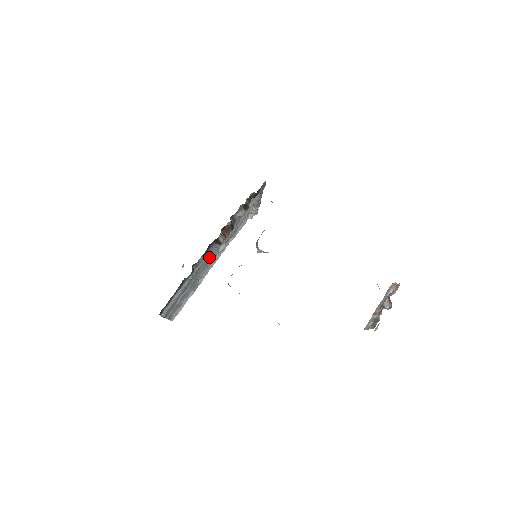
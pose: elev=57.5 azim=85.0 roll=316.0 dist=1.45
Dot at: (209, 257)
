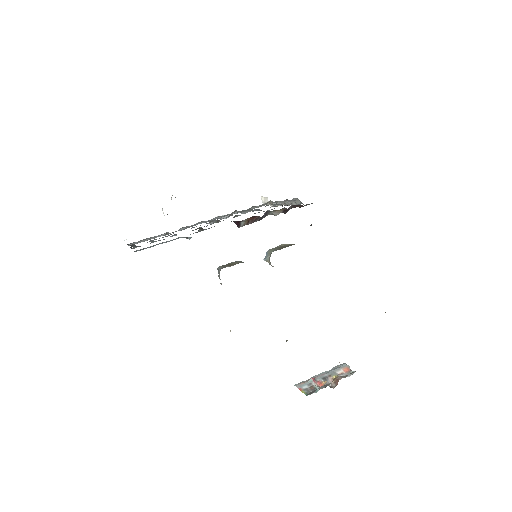
Dot at: (212, 221)
